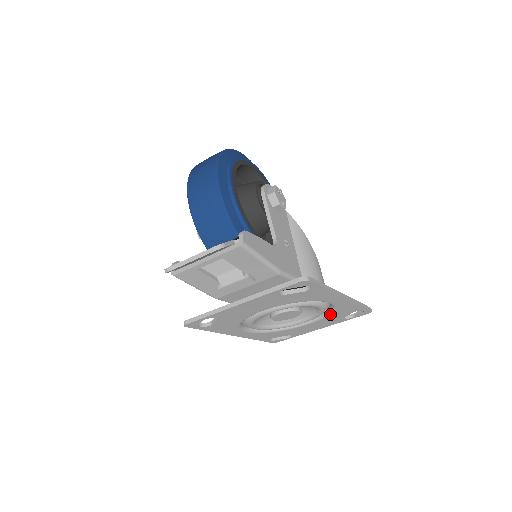
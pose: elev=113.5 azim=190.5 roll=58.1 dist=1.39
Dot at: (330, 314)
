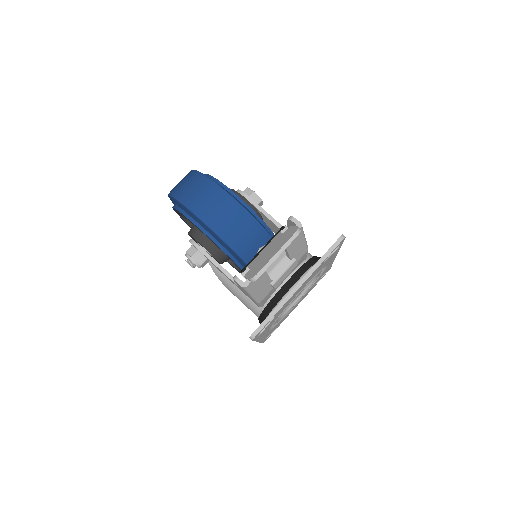
Dot at: (315, 282)
